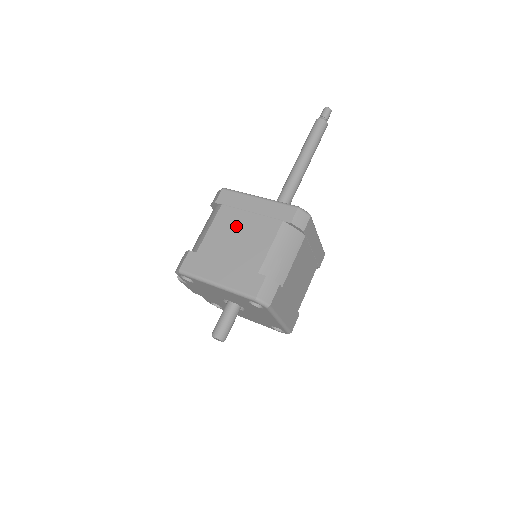
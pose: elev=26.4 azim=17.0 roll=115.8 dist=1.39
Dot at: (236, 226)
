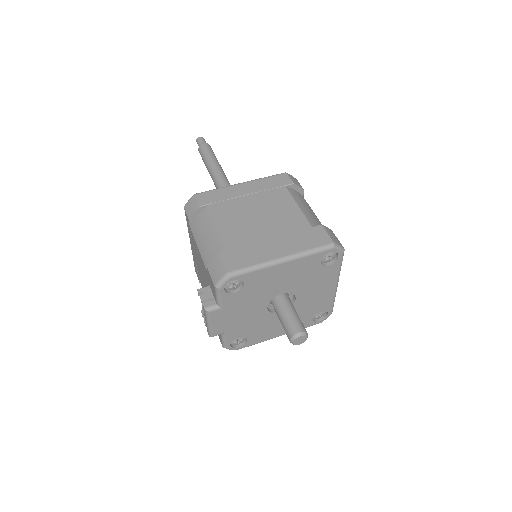
Dot at: (246, 210)
